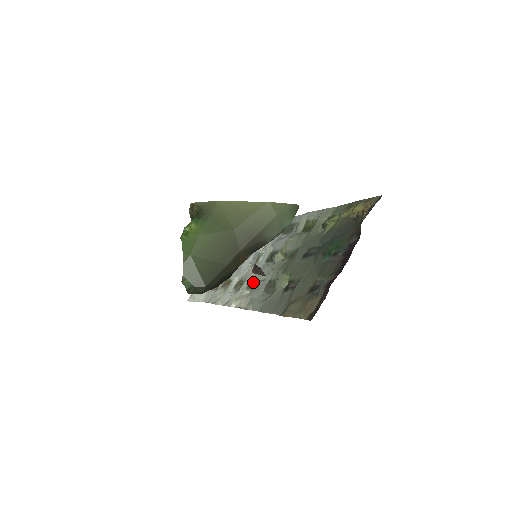
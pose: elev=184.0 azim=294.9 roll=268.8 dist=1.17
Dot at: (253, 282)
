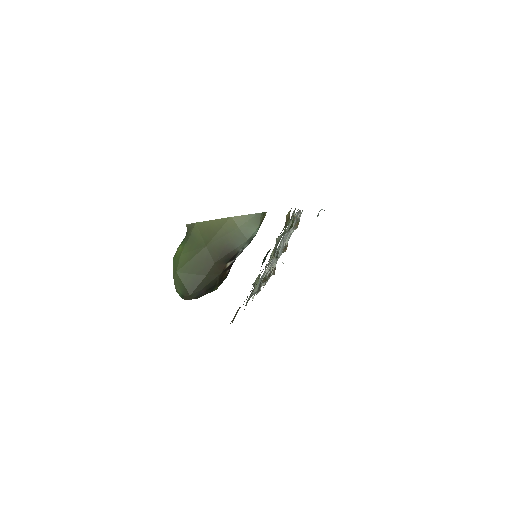
Dot at: (265, 276)
